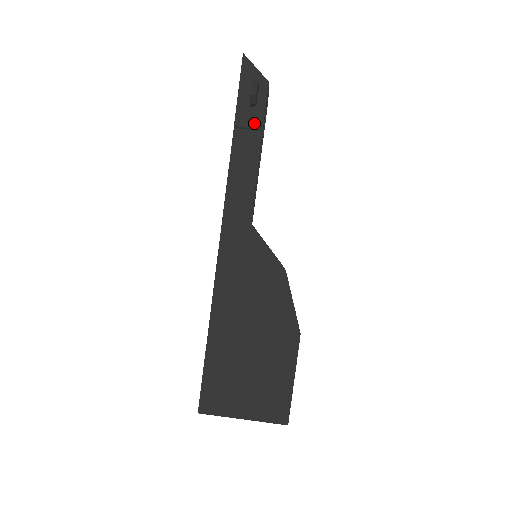
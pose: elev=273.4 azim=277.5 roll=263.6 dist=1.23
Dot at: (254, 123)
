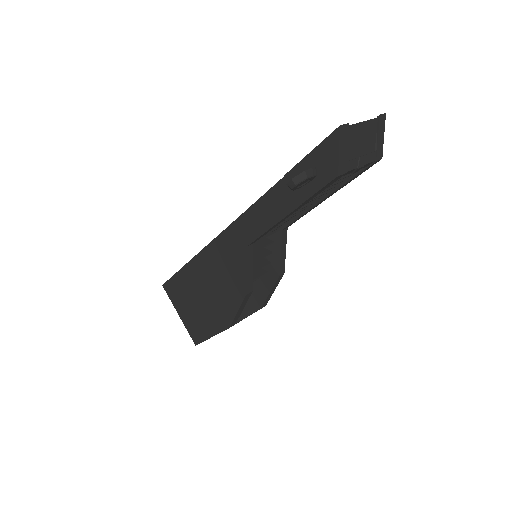
Dot at: (300, 192)
